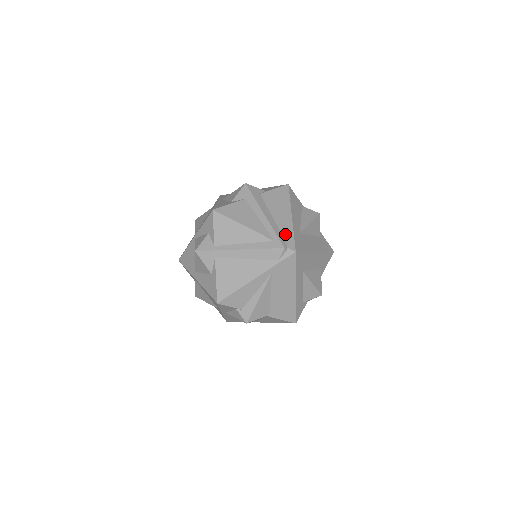
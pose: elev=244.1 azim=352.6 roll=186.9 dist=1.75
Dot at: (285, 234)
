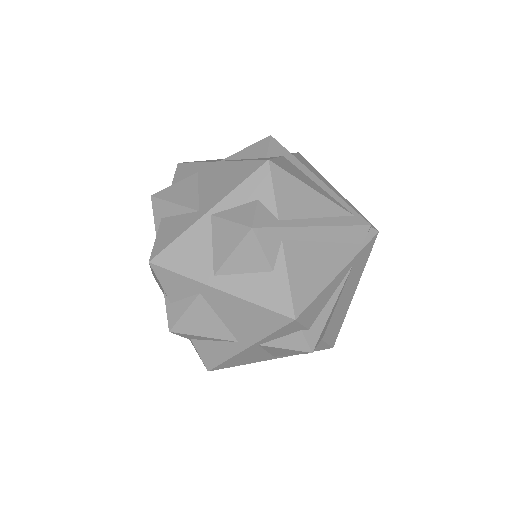
Dot at: occluded
